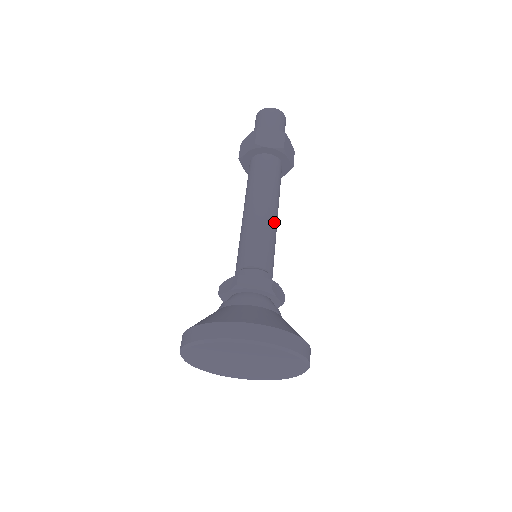
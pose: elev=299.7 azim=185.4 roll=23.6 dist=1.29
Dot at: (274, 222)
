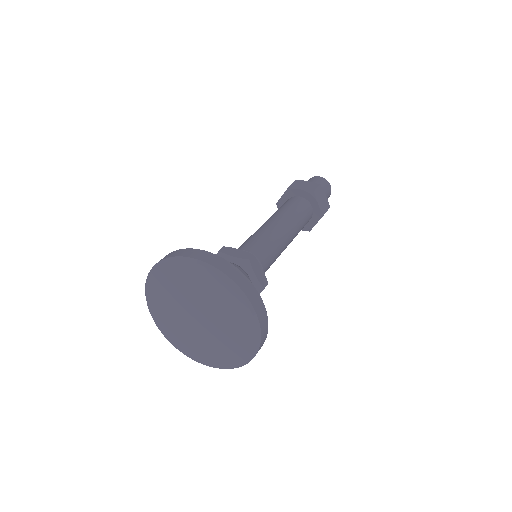
Dot at: (283, 234)
